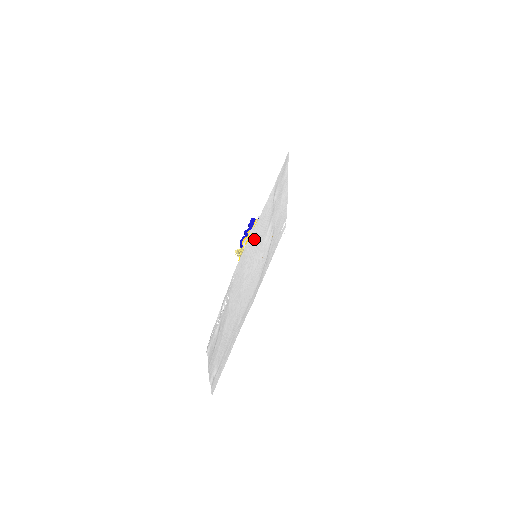
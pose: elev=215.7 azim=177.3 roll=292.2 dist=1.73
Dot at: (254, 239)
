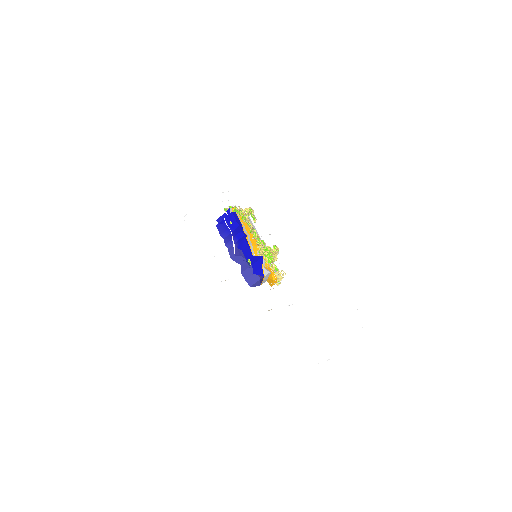
Dot at: occluded
